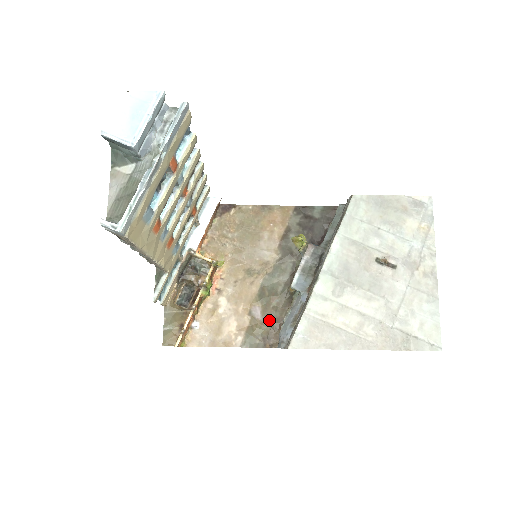
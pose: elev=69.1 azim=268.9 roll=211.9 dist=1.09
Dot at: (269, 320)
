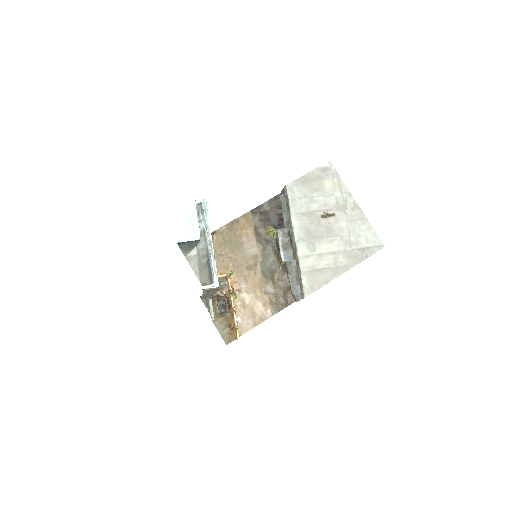
Dot at: (279, 289)
